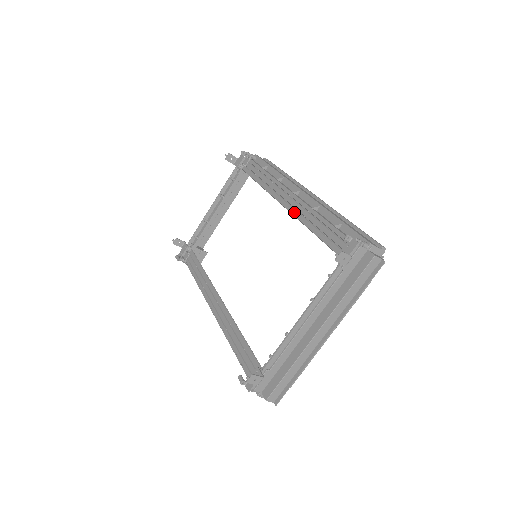
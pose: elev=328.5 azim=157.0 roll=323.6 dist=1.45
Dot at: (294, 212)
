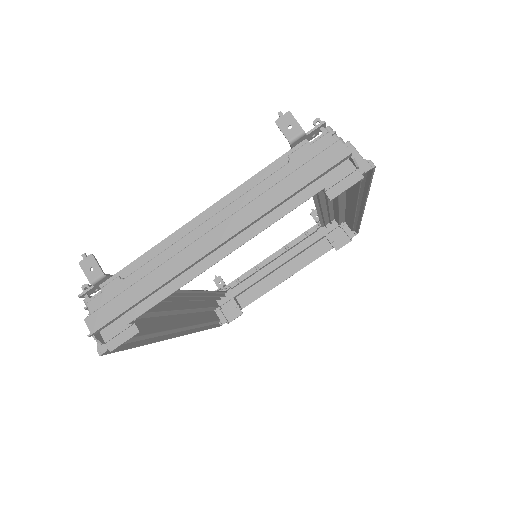
Dot at: occluded
